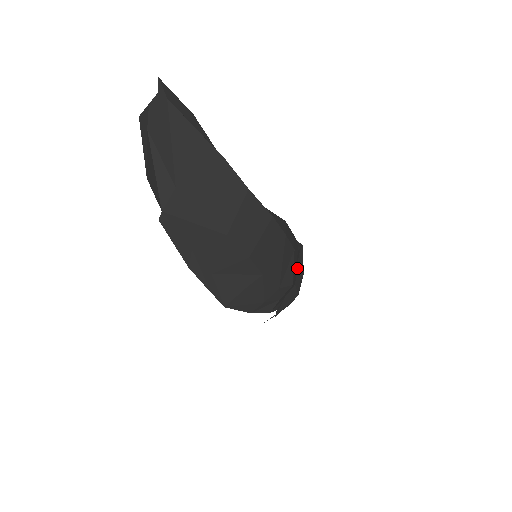
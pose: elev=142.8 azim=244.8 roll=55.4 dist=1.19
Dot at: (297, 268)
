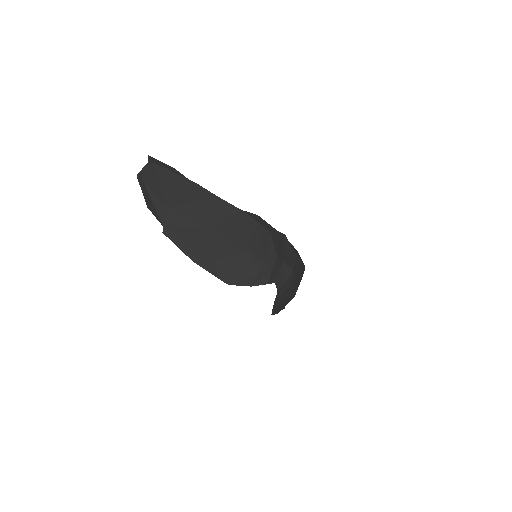
Dot at: (284, 250)
